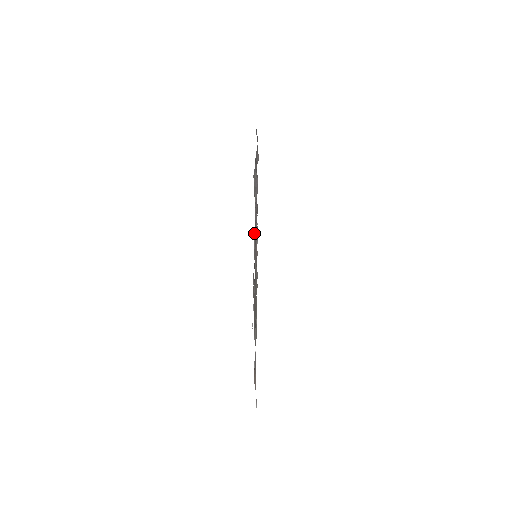
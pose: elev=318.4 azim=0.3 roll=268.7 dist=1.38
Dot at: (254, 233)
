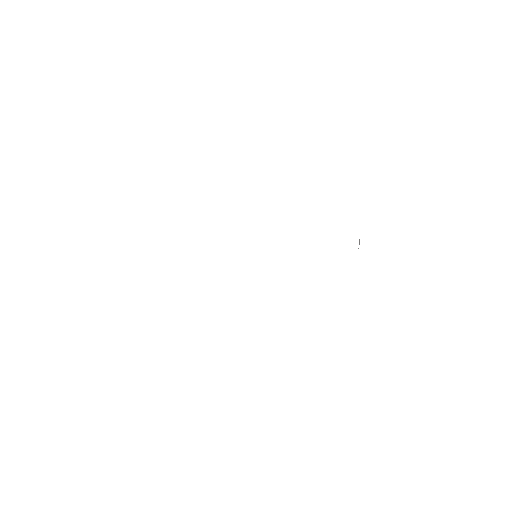
Dot at: occluded
